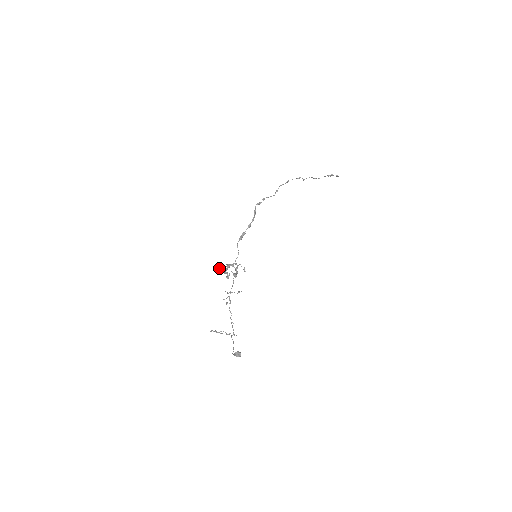
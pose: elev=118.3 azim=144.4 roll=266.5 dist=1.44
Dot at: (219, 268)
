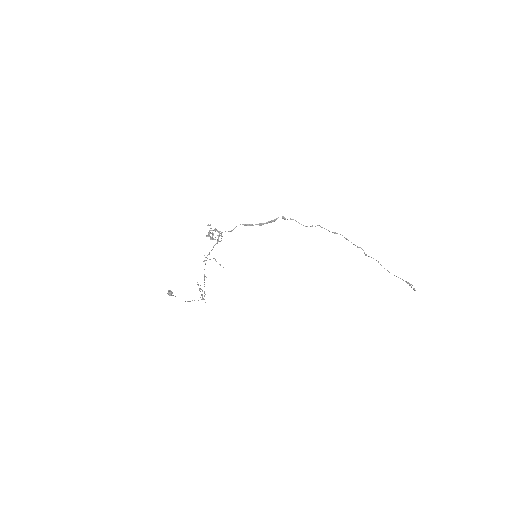
Dot at: (208, 225)
